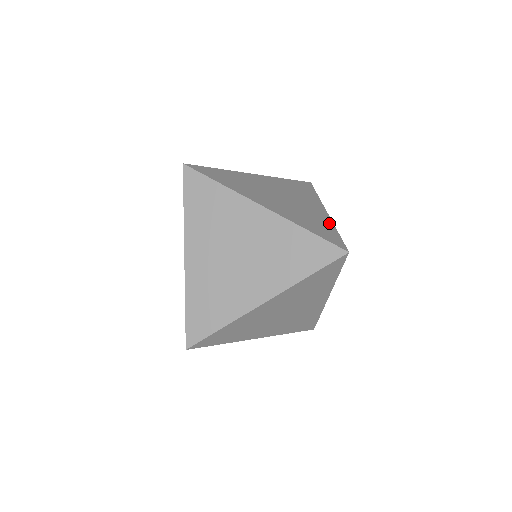
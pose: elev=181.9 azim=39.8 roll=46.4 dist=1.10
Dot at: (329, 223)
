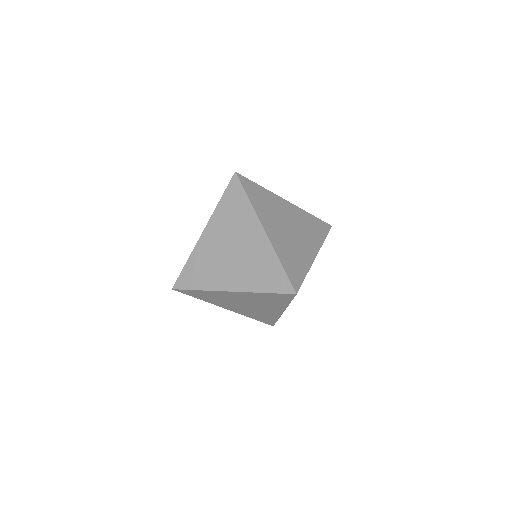
Dot at: (307, 266)
